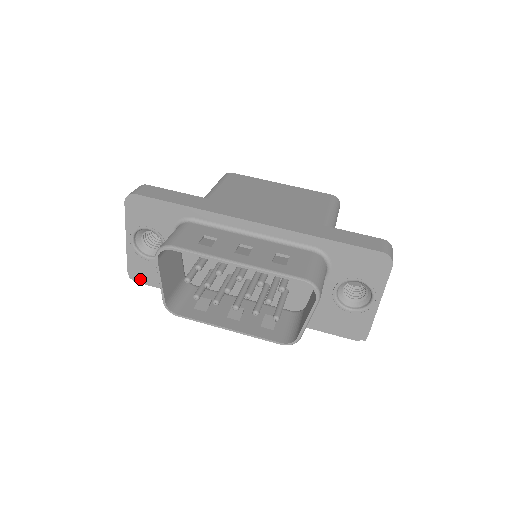
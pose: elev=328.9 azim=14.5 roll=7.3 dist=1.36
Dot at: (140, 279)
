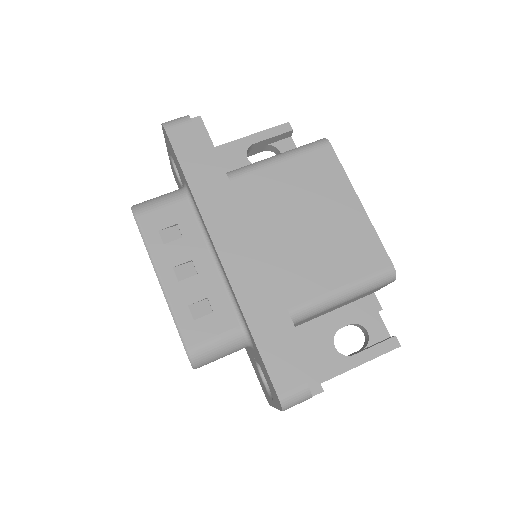
Dot at: (177, 183)
